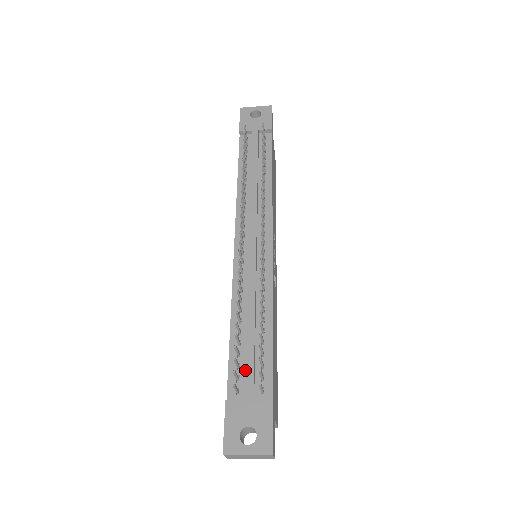
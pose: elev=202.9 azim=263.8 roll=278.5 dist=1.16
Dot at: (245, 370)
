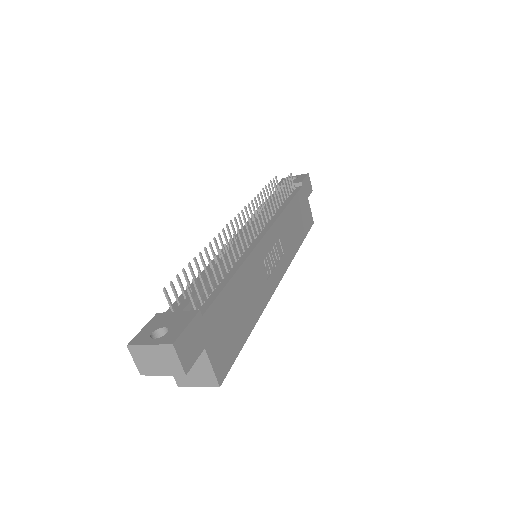
Dot at: (188, 295)
